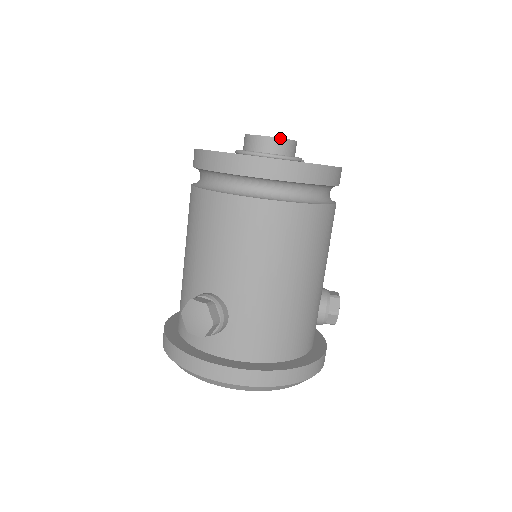
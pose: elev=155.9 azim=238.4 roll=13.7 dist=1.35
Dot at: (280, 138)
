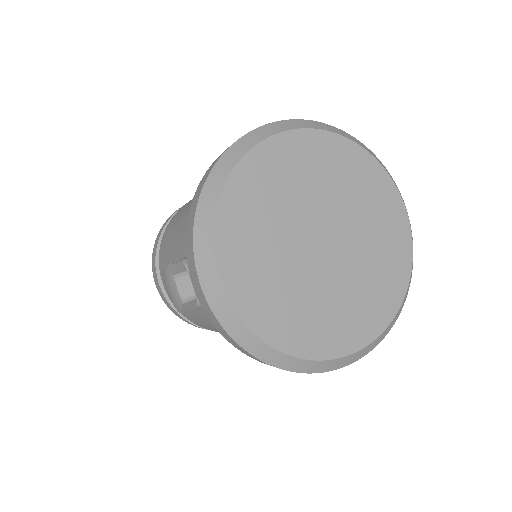
Dot at: occluded
